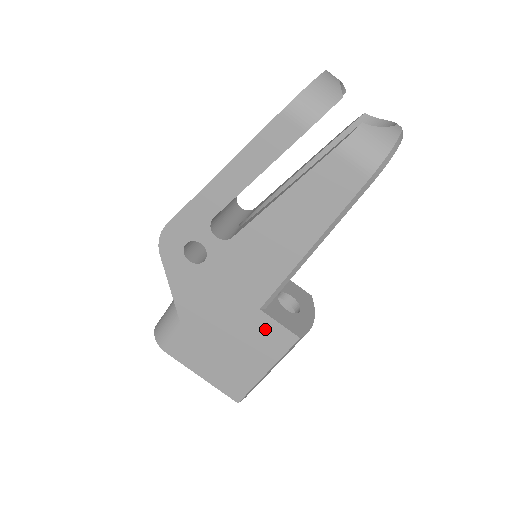
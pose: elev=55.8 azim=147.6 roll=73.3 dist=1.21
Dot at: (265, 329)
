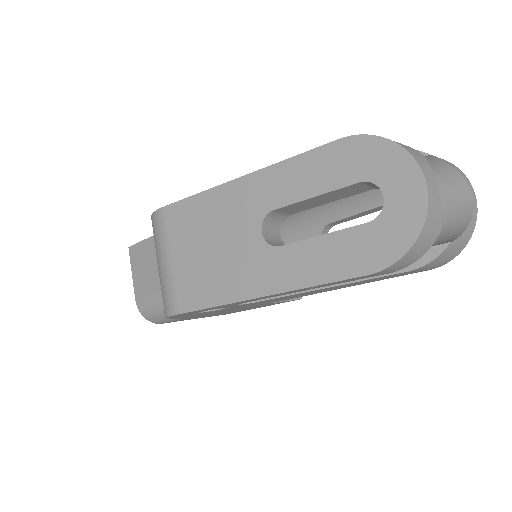
Dot at: occluded
